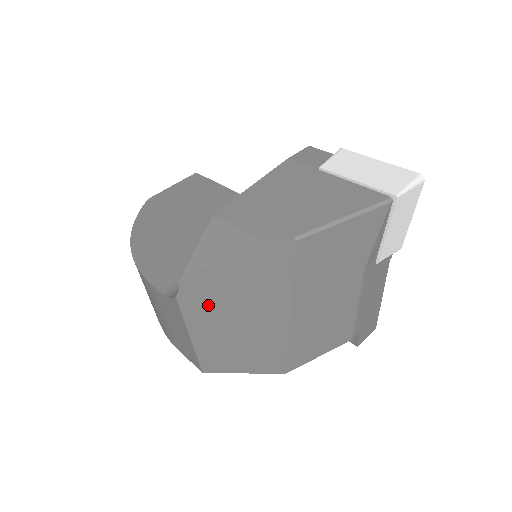
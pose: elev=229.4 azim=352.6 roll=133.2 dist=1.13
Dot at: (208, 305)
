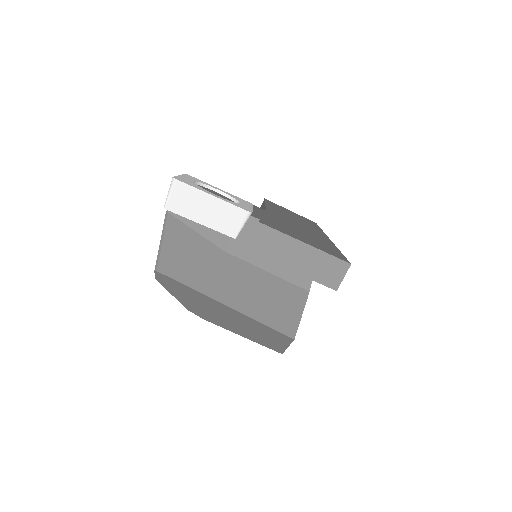
Dot at: (211, 317)
